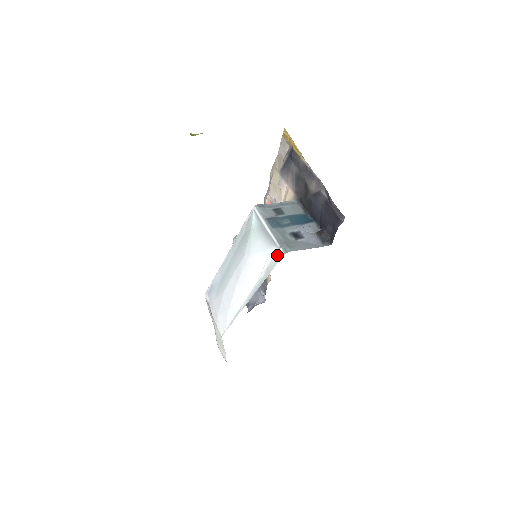
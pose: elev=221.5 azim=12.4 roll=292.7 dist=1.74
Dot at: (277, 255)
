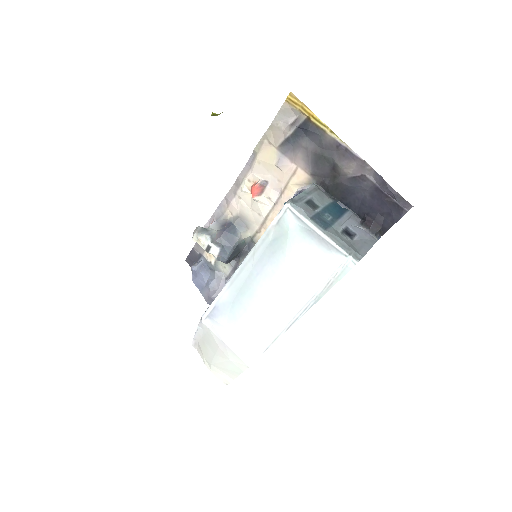
Dot at: (345, 264)
